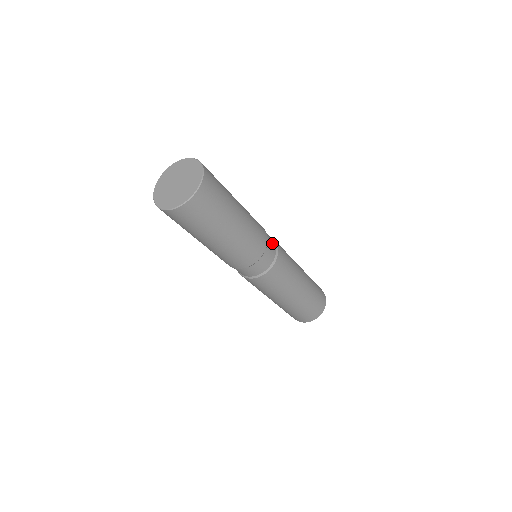
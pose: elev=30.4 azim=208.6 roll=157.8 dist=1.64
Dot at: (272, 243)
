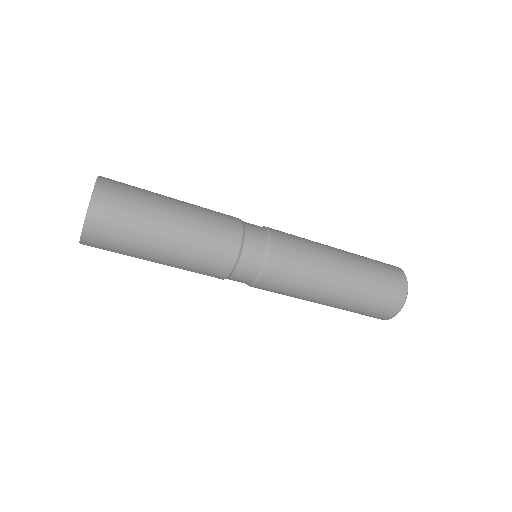
Dot at: (253, 261)
